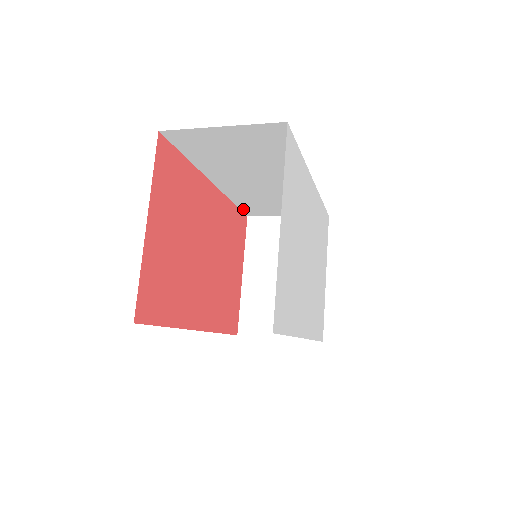
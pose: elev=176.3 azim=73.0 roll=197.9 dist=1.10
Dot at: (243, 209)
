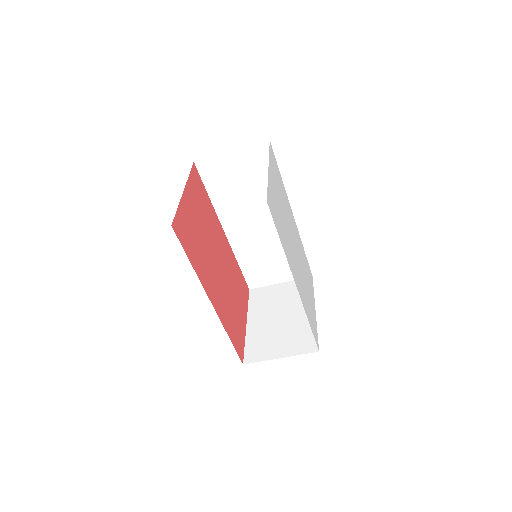
Dot at: (246, 275)
